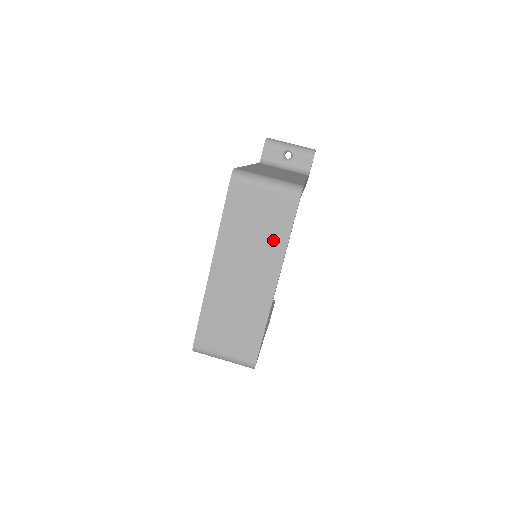
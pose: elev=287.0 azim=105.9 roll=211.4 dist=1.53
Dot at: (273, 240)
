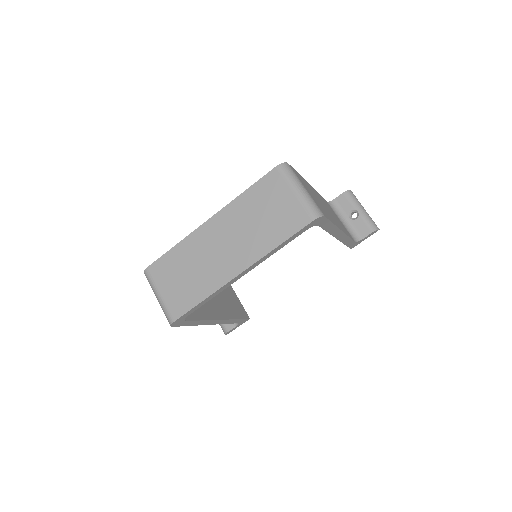
Dot at: (267, 237)
